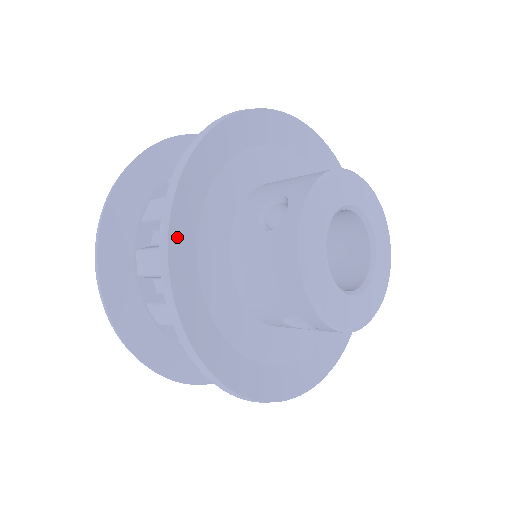
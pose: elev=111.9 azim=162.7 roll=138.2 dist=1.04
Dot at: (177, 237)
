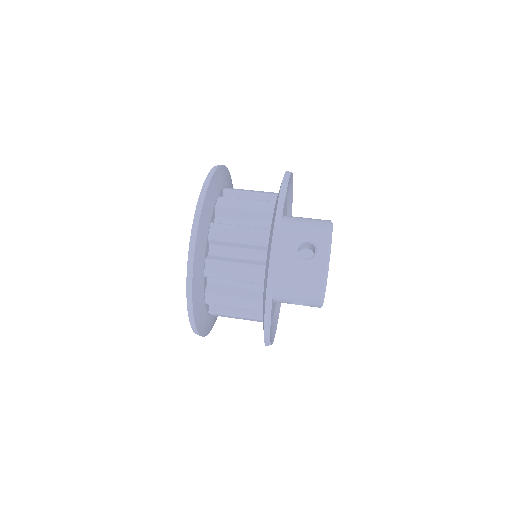
Dot at: occluded
